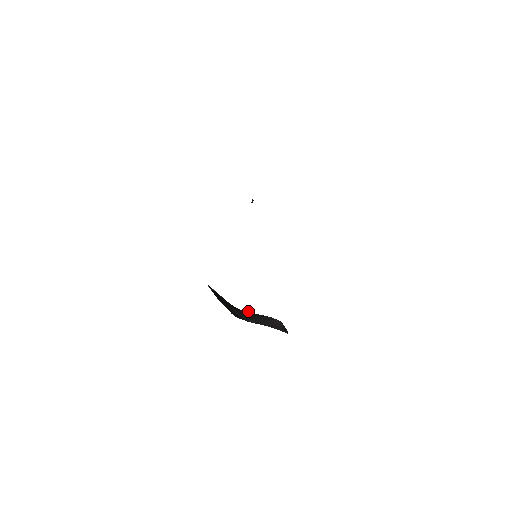
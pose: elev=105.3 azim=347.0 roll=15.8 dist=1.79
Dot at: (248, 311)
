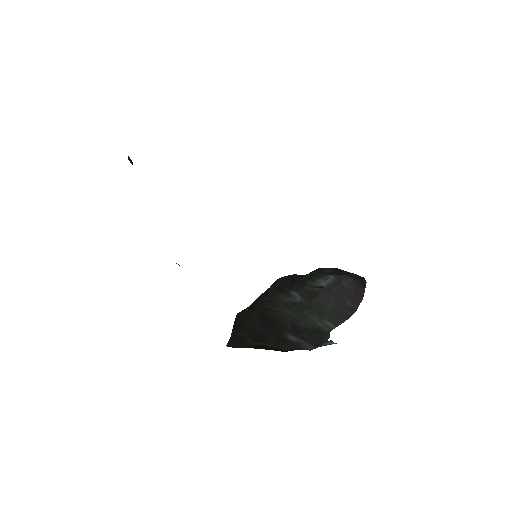
Dot at: (277, 285)
